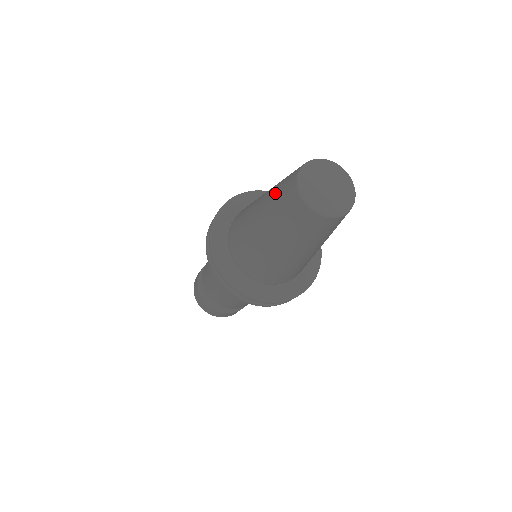
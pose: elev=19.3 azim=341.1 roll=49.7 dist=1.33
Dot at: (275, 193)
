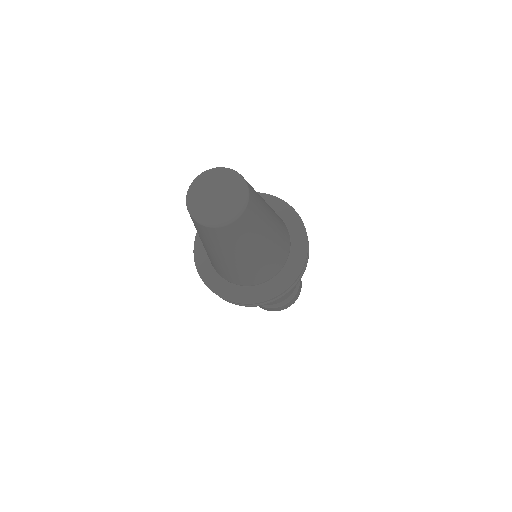
Dot at: occluded
